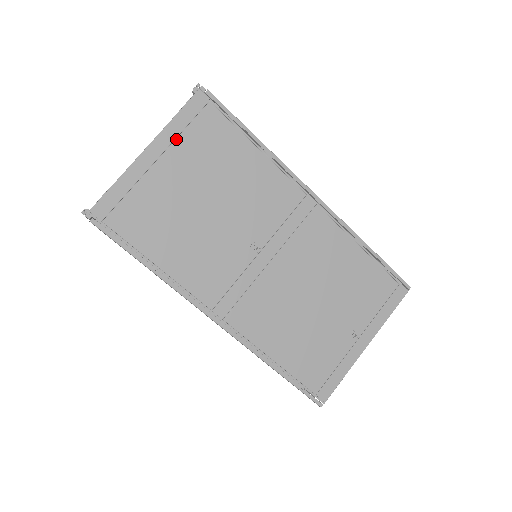
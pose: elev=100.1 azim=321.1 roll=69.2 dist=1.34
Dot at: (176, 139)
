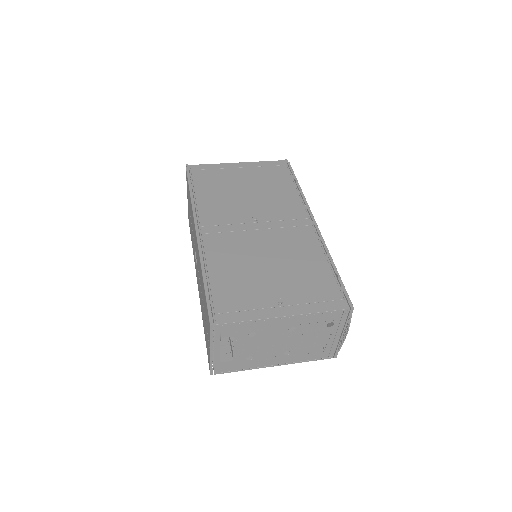
Dot at: (256, 167)
